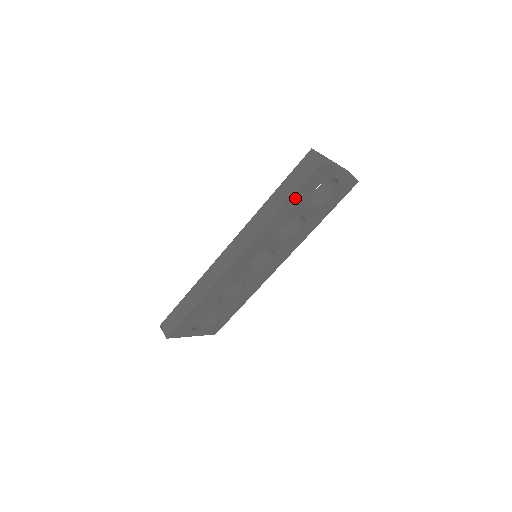
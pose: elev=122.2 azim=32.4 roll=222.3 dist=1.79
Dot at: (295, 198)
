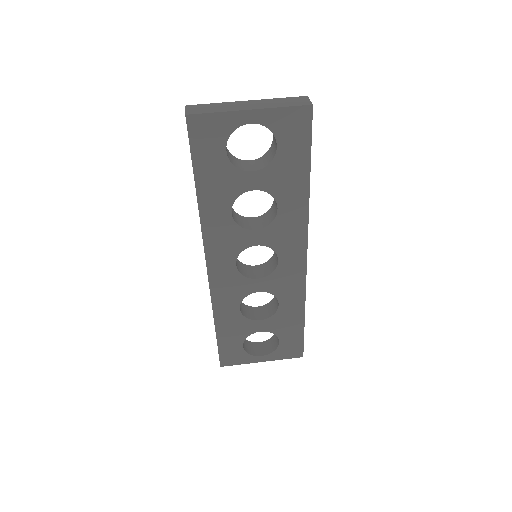
Dot at: (204, 175)
